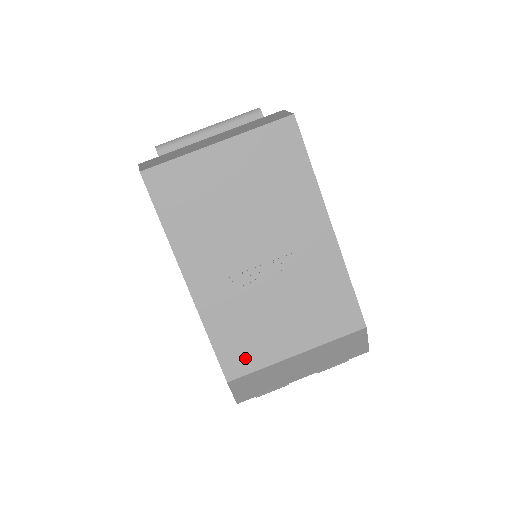
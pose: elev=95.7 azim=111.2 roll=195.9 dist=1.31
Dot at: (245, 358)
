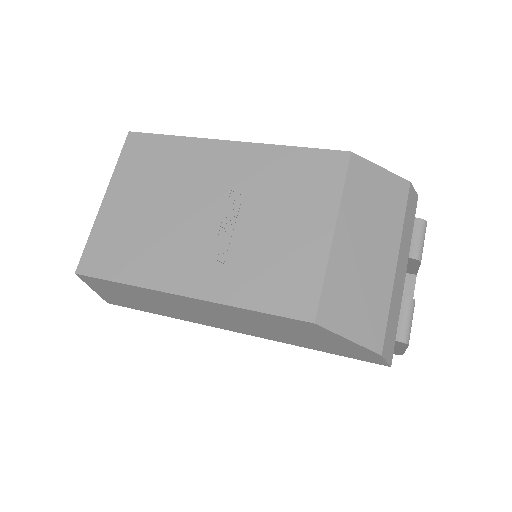
Dot at: (300, 287)
